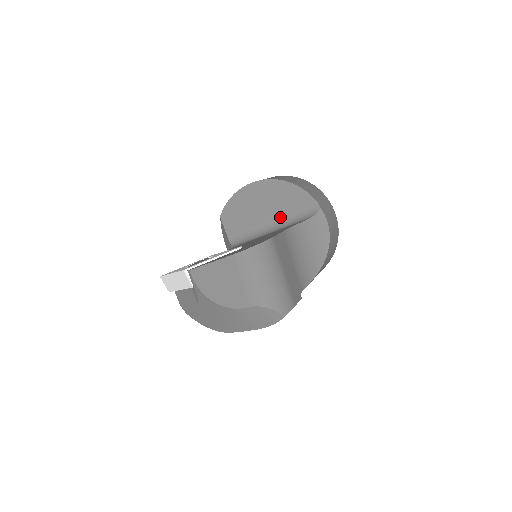
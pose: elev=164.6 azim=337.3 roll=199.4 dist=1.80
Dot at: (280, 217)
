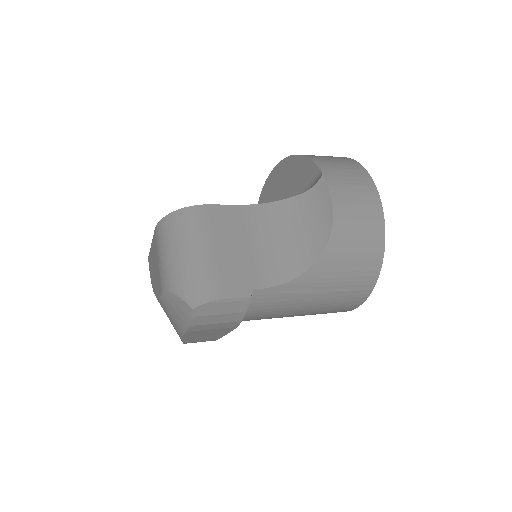
Dot at: occluded
